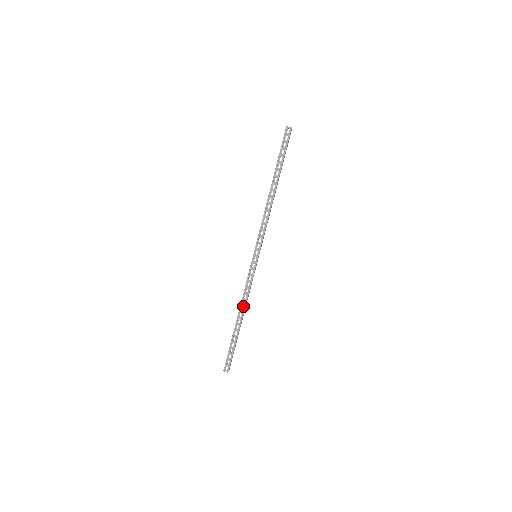
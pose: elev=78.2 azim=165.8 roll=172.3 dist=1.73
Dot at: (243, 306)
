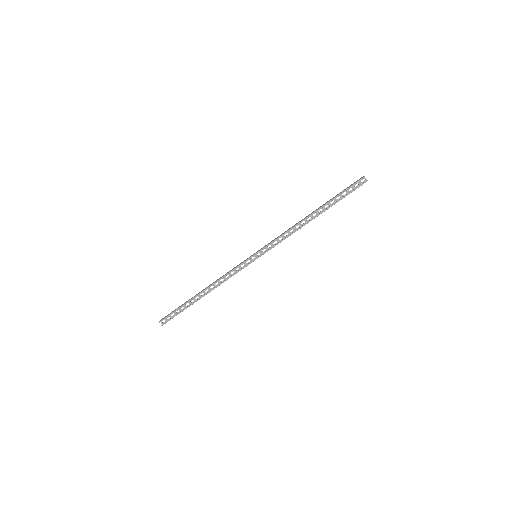
Dot at: (214, 285)
